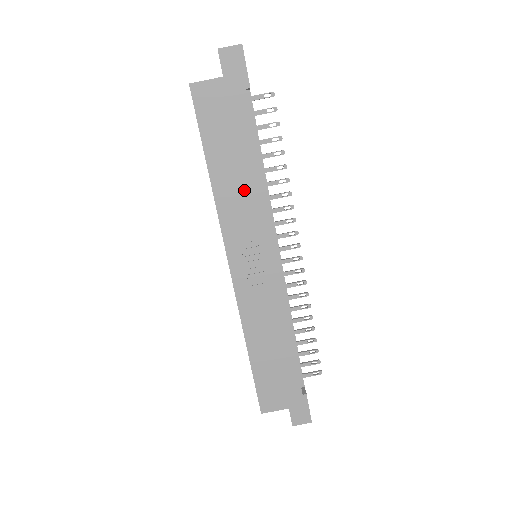
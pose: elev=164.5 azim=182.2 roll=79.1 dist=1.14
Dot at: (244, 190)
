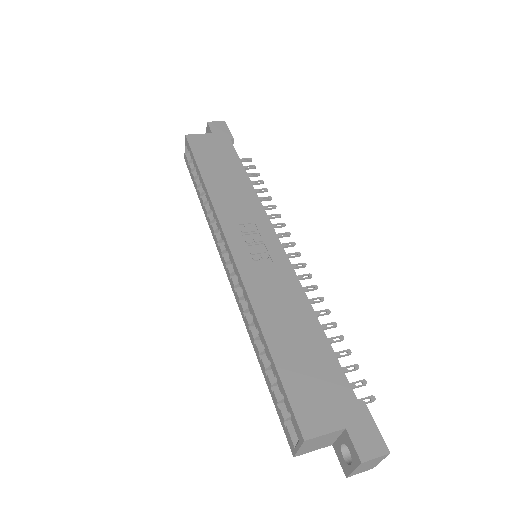
Dot at: (237, 192)
